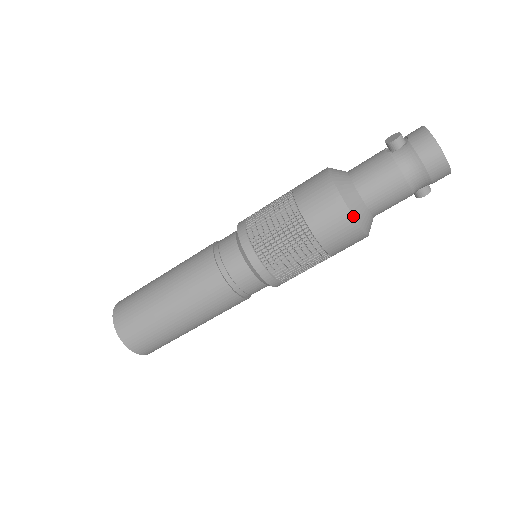
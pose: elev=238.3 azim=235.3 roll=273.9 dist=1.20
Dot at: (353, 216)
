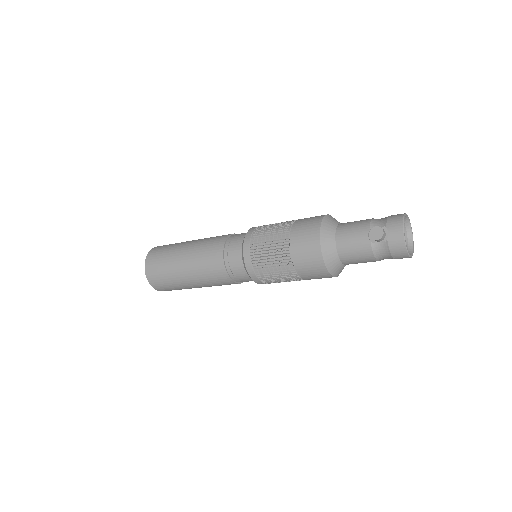
Dot at: occluded
